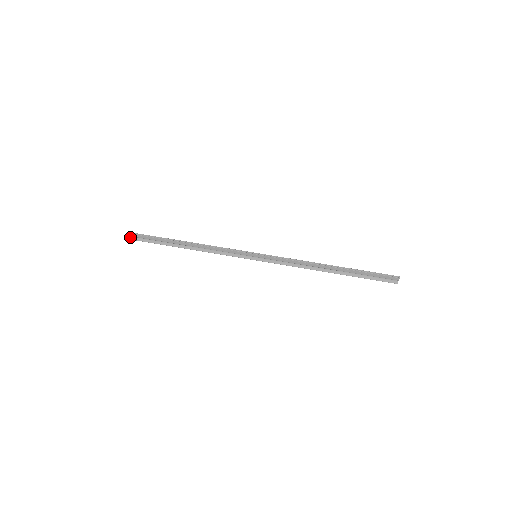
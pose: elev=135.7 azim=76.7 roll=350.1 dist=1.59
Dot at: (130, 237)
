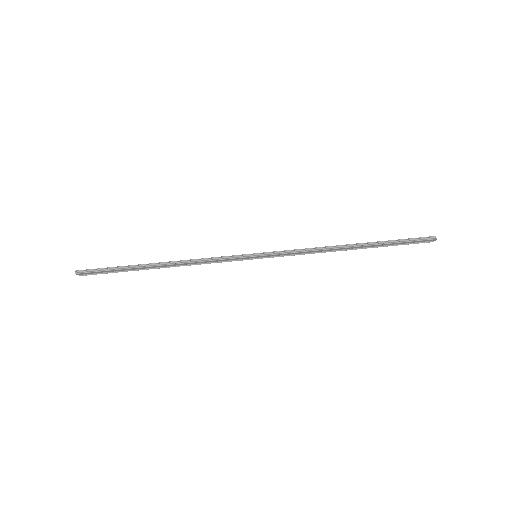
Dot at: (82, 274)
